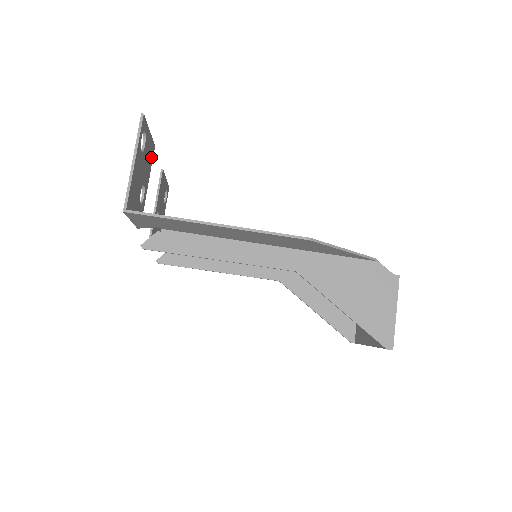
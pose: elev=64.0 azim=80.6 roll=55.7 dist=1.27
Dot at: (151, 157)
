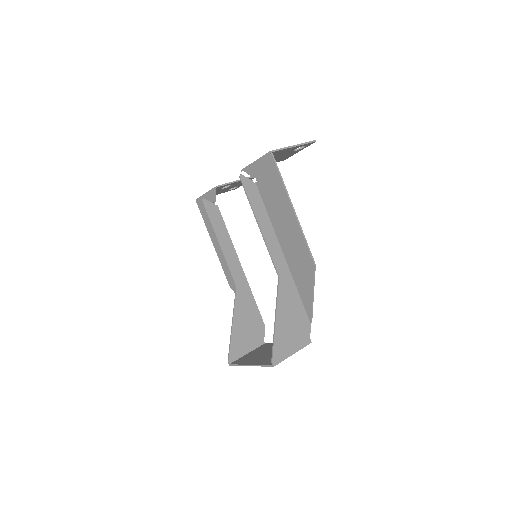
Dot at: (281, 160)
